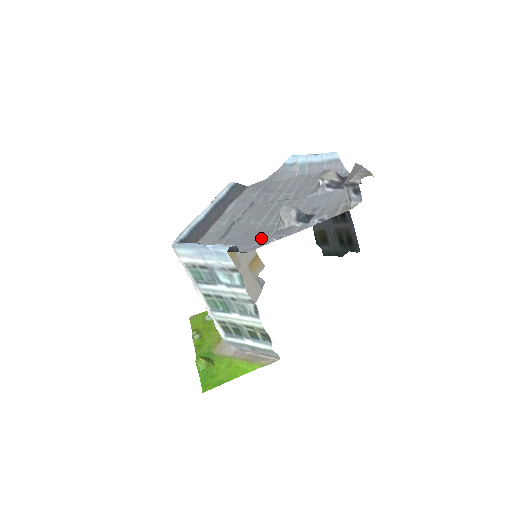
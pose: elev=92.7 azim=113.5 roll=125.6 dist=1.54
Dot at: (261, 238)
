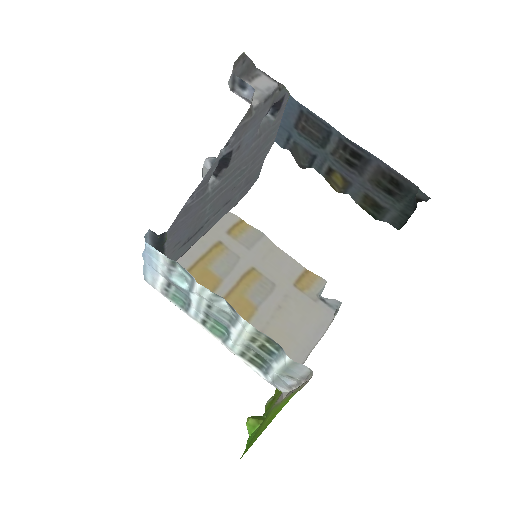
Dot at: (188, 212)
